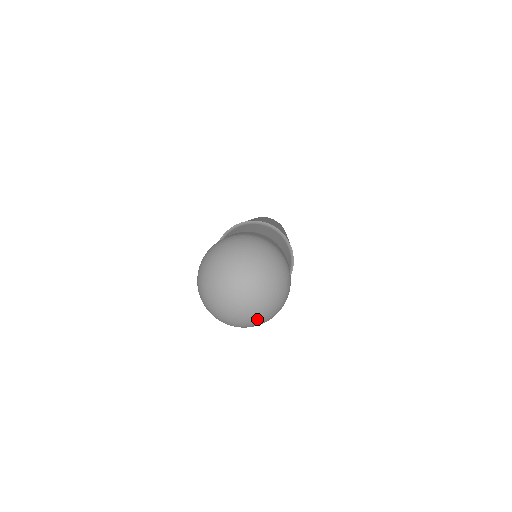
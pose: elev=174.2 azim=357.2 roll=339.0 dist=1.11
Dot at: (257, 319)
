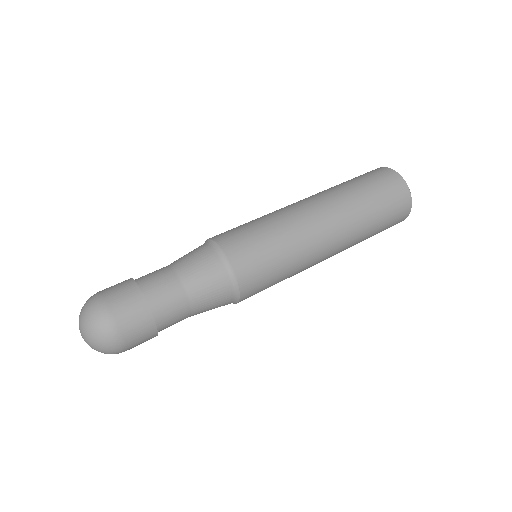
Dot at: (102, 350)
